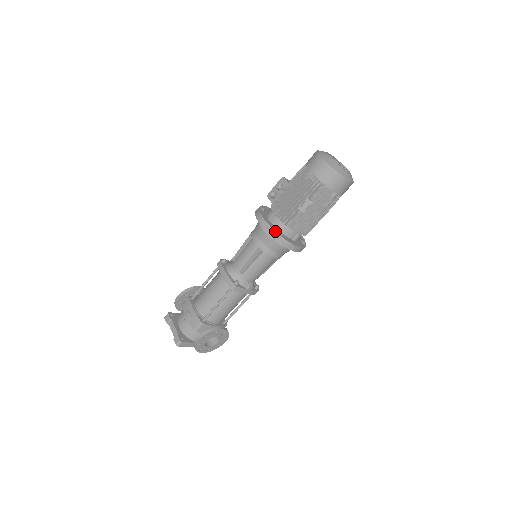
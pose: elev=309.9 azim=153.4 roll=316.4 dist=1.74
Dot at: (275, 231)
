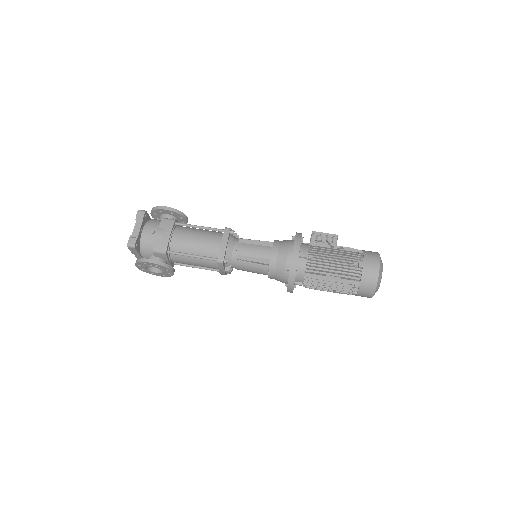
Dot at: occluded
